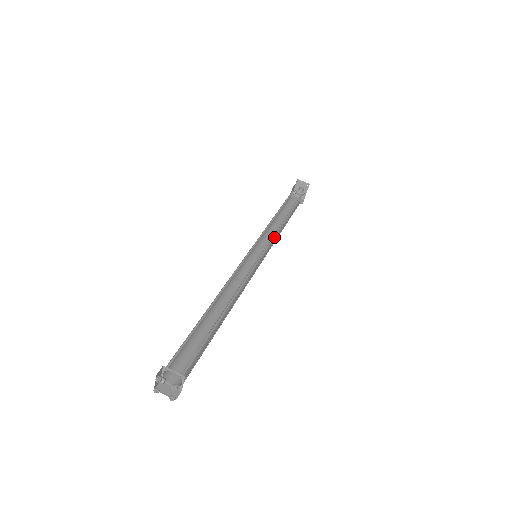
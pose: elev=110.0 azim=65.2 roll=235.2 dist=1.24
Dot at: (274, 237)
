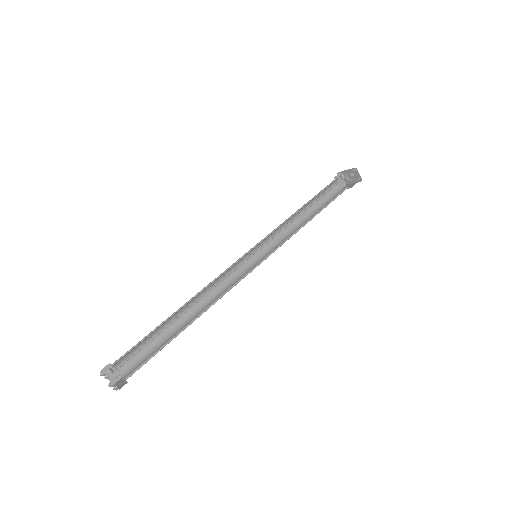
Dot at: (285, 241)
